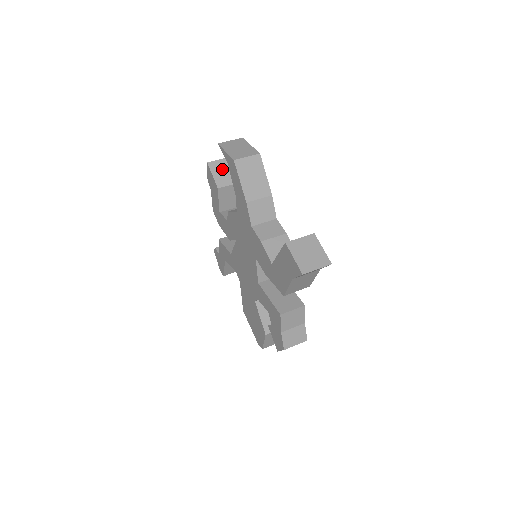
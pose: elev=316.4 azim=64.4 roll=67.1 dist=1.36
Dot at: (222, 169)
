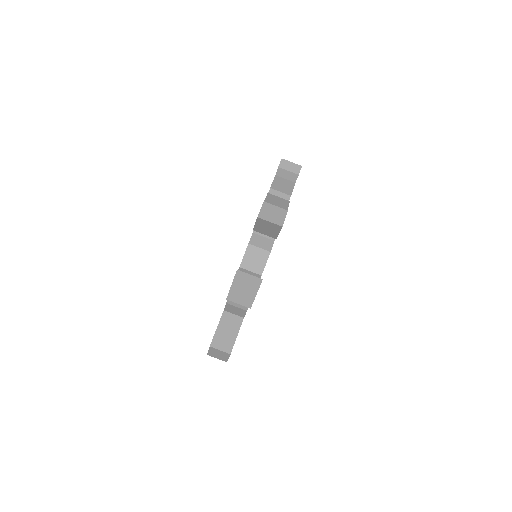
Dot at: (268, 227)
